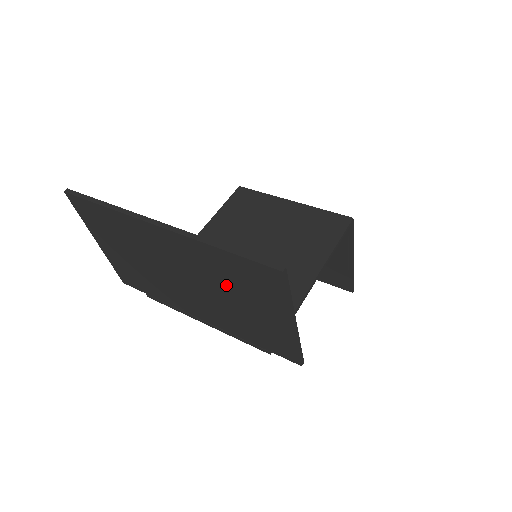
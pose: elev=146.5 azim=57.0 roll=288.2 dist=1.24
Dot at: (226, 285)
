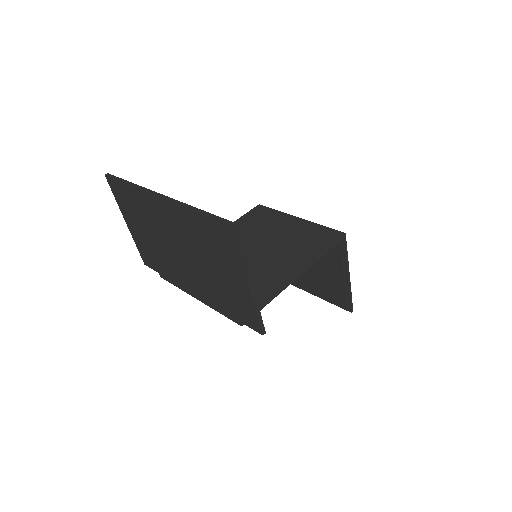
Dot at: (204, 250)
